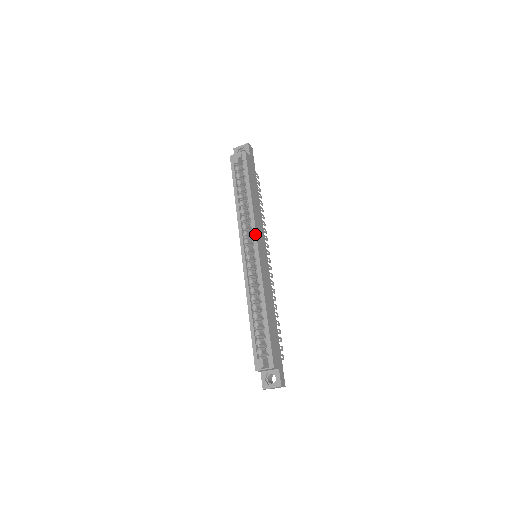
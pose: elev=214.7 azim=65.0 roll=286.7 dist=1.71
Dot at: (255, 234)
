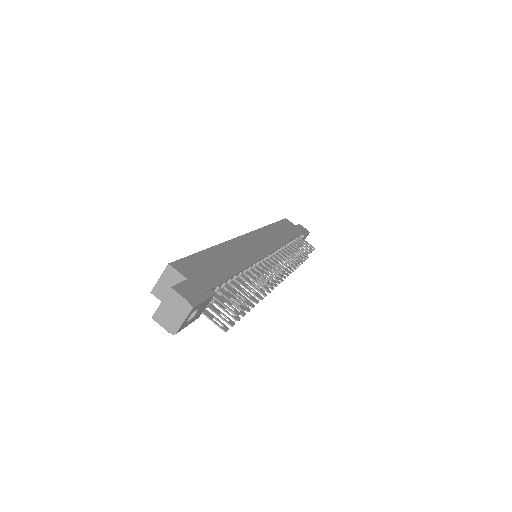
Dot at: (253, 231)
